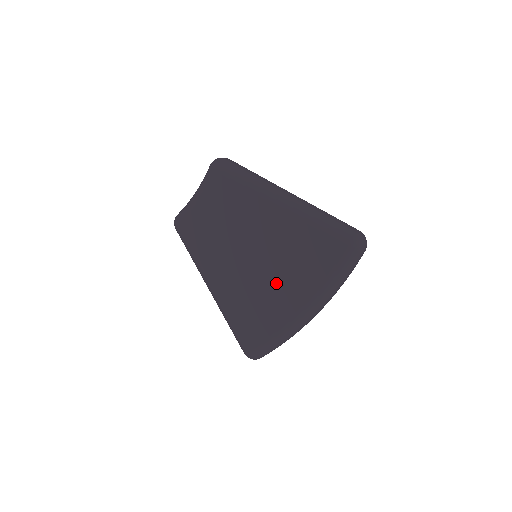
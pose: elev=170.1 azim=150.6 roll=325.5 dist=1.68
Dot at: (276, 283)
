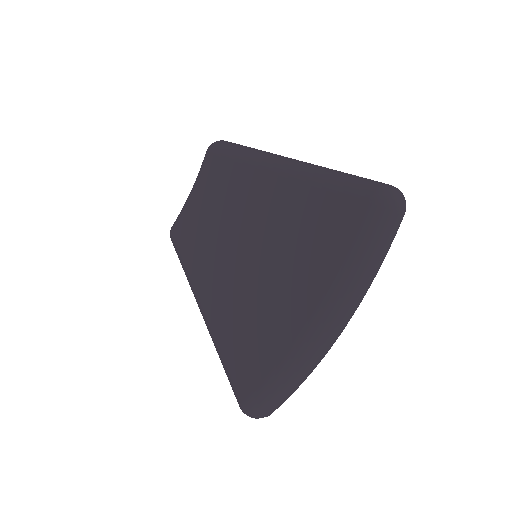
Dot at: (276, 285)
